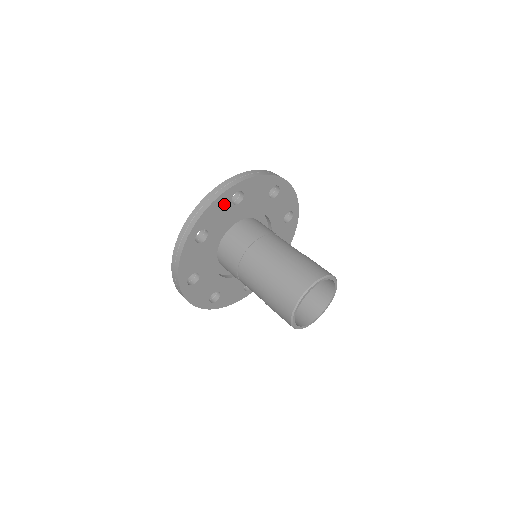
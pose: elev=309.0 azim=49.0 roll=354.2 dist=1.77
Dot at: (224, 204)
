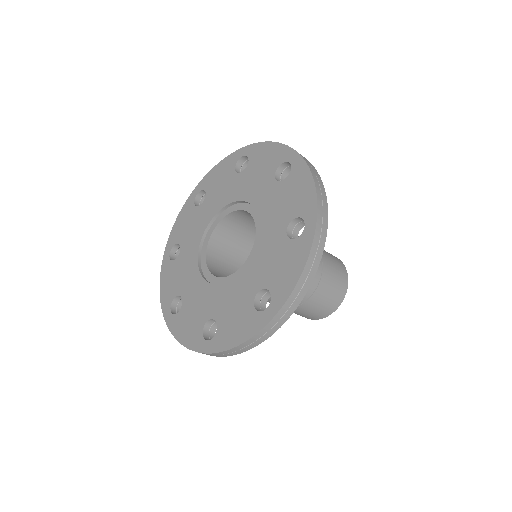
Dot at: occluded
